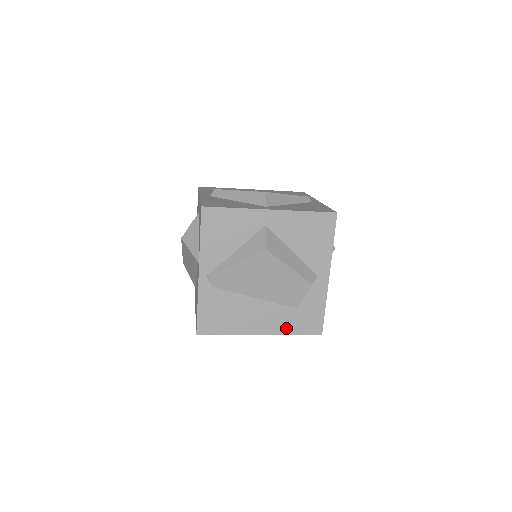
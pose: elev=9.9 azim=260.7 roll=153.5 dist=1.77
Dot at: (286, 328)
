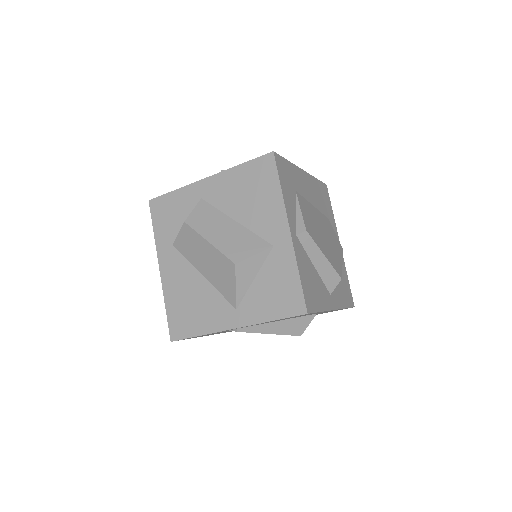
Dot at: occluded
